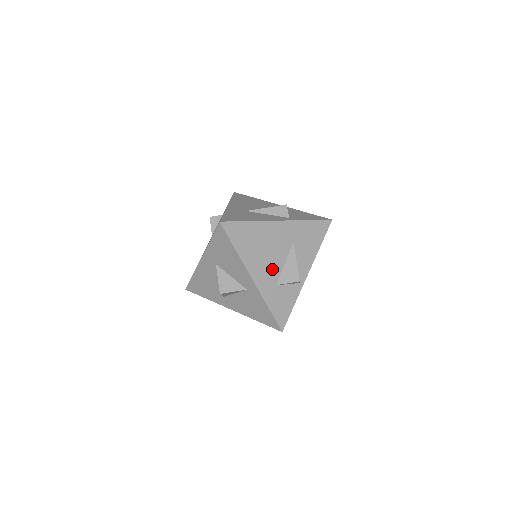
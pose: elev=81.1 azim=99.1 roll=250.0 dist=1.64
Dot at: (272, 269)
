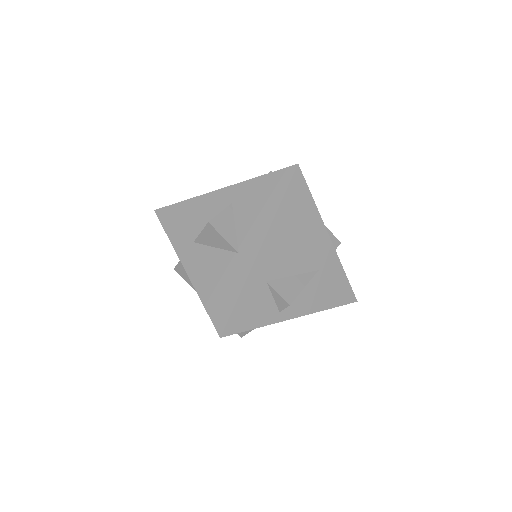
Dot at: occluded
